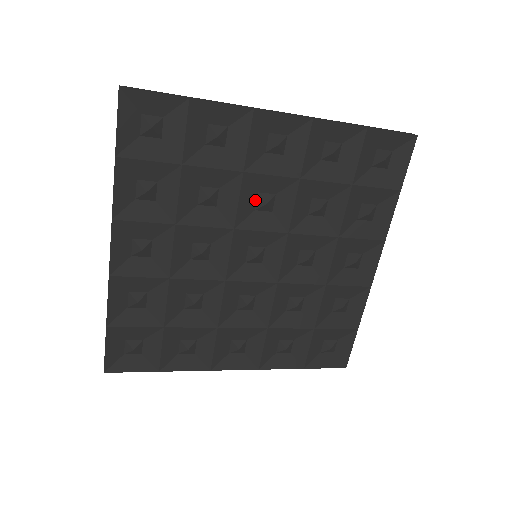
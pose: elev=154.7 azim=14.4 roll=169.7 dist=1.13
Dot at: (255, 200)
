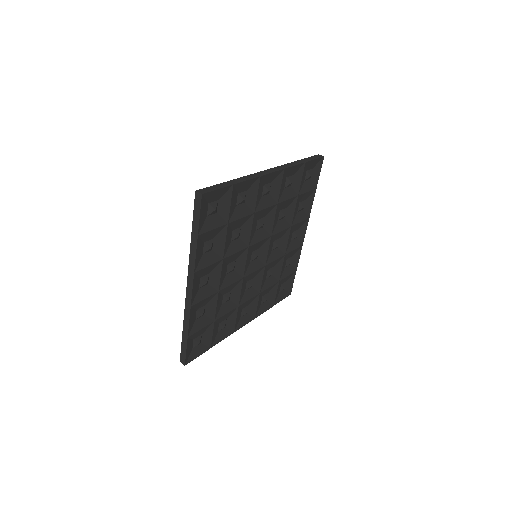
Dot at: (256, 225)
